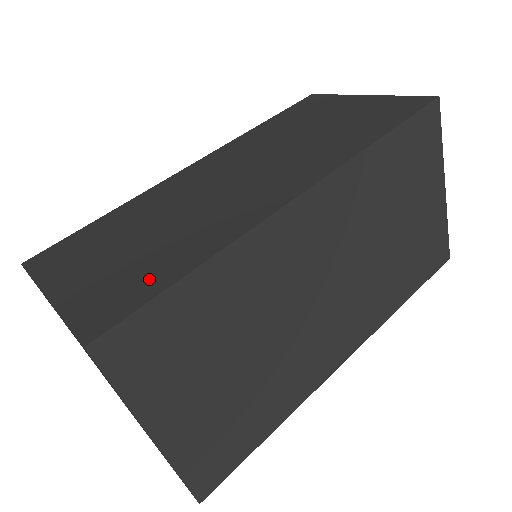
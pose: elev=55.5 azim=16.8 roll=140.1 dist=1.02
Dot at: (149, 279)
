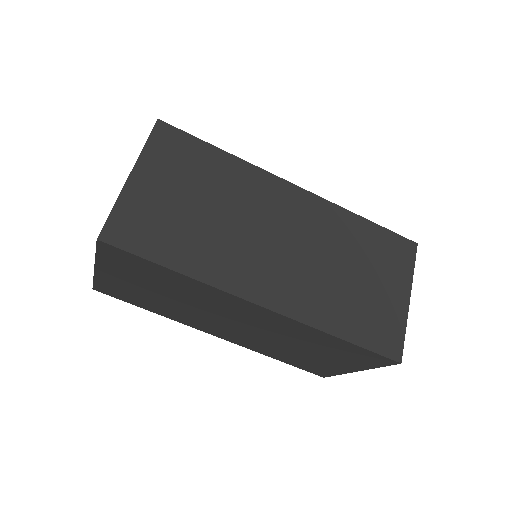
Dot at: (159, 243)
